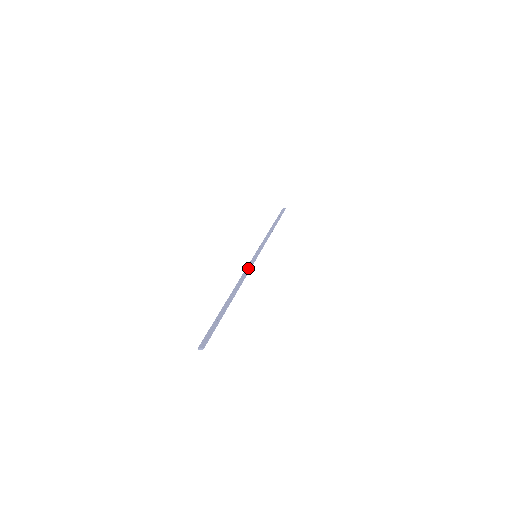
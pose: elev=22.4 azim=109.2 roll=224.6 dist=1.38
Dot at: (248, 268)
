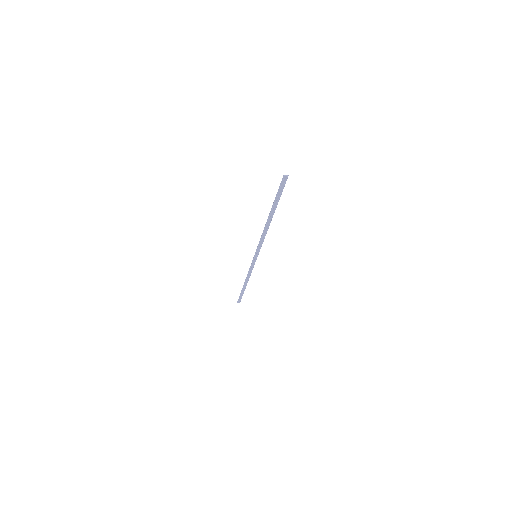
Dot at: (261, 243)
